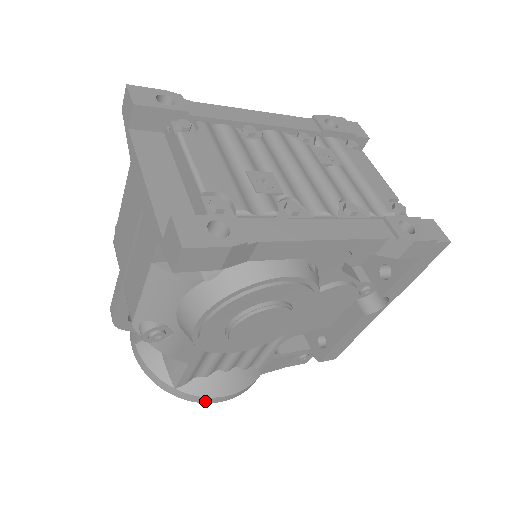
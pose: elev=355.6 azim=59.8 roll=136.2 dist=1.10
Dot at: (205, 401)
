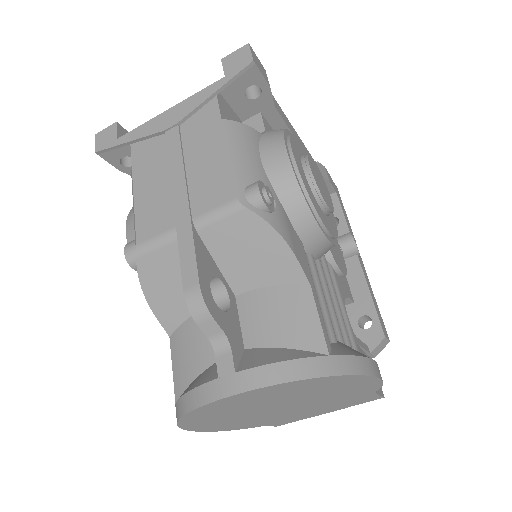
Dot at: (368, 370)
